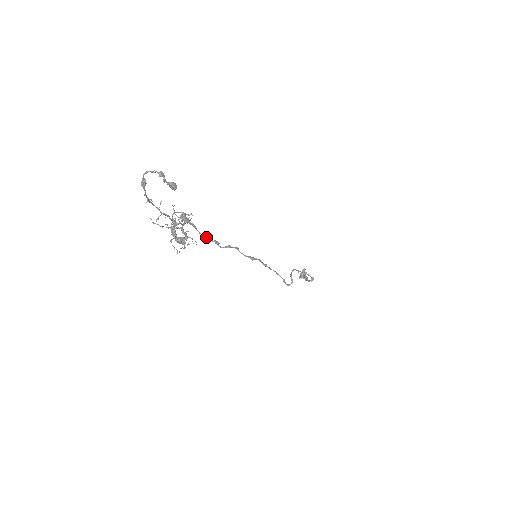
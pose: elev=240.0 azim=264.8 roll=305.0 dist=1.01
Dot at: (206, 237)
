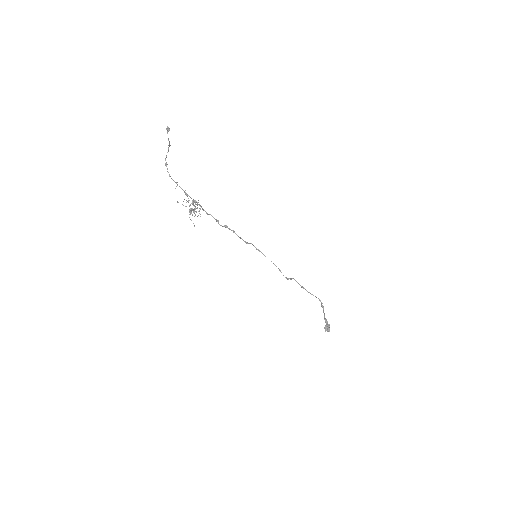
Dot at: (209, 214)
